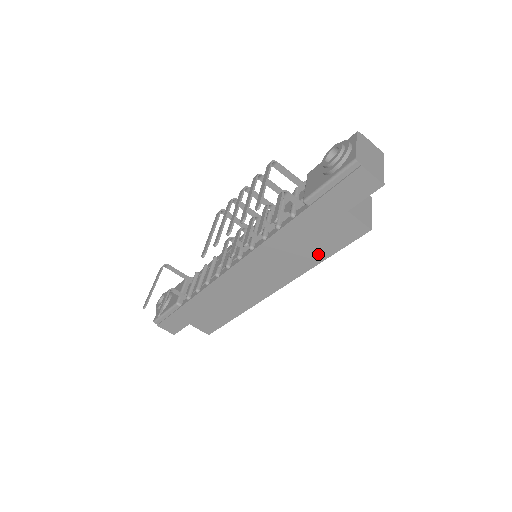
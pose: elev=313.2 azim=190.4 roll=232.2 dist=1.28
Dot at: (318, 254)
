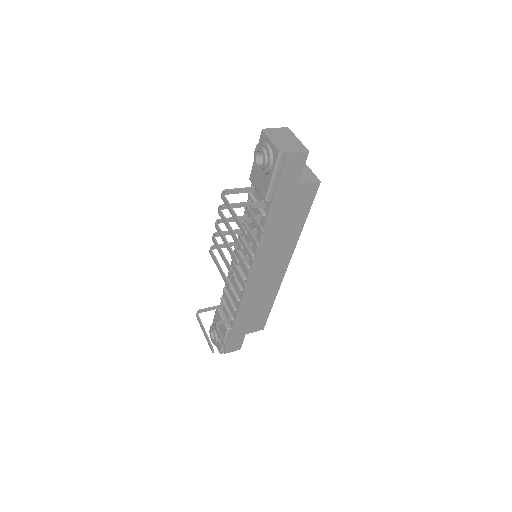
Dot at: (298, 223)
